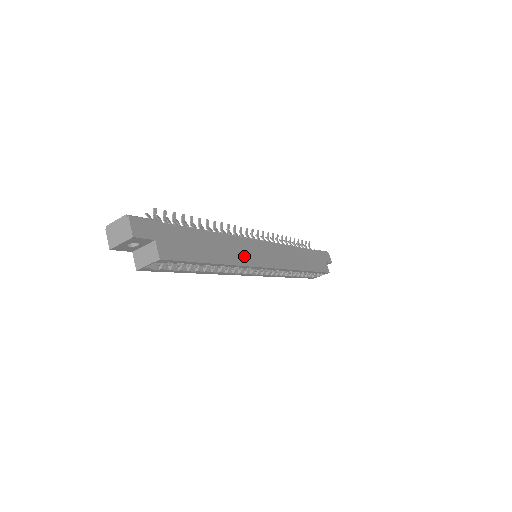
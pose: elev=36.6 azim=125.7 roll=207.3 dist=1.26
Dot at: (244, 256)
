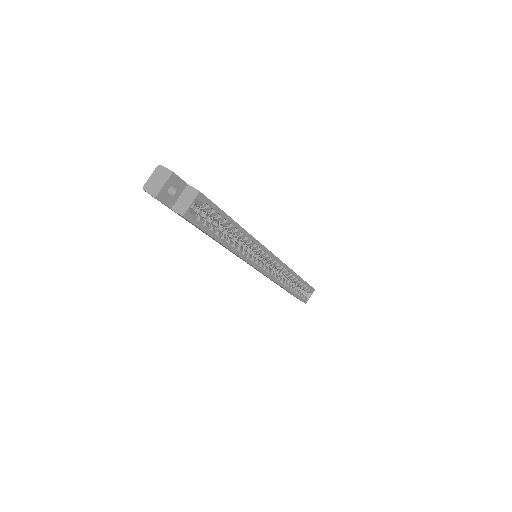
Dot at: occluded
